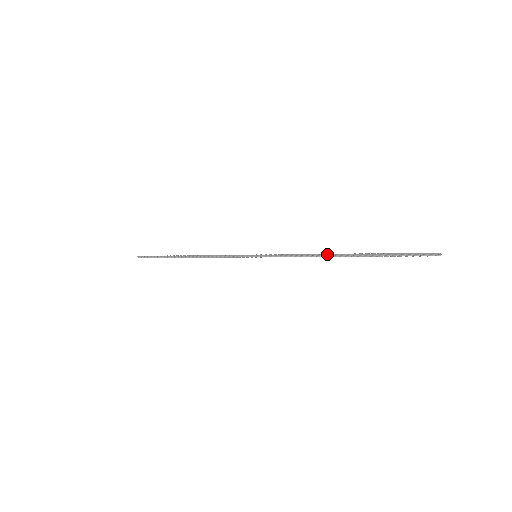
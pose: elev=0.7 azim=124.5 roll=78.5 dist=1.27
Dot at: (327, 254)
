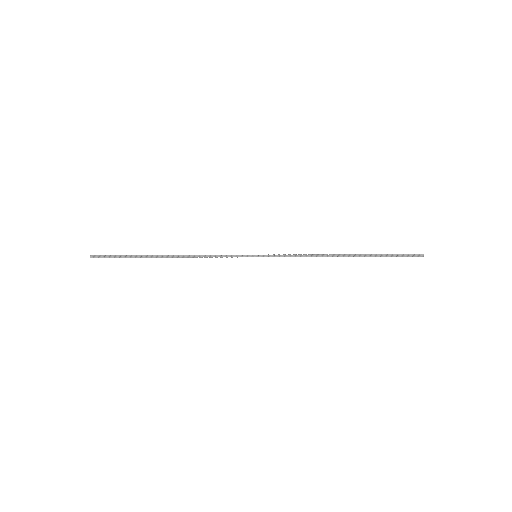
Dot at: (331, 254)
